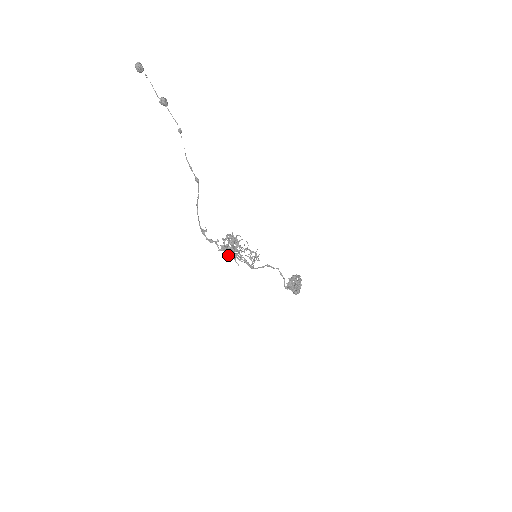
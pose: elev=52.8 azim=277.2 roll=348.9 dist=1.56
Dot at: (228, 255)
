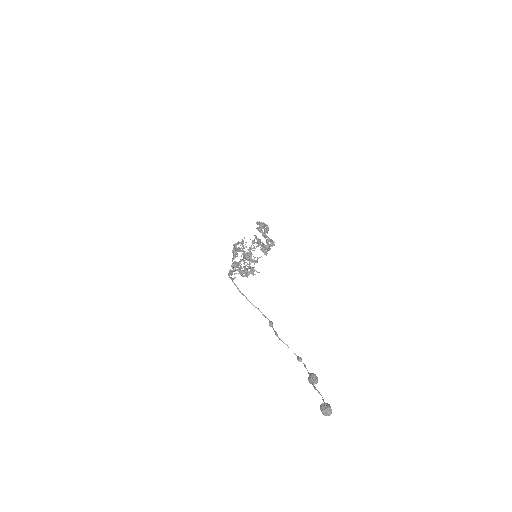
Dot at: (233, 256)
